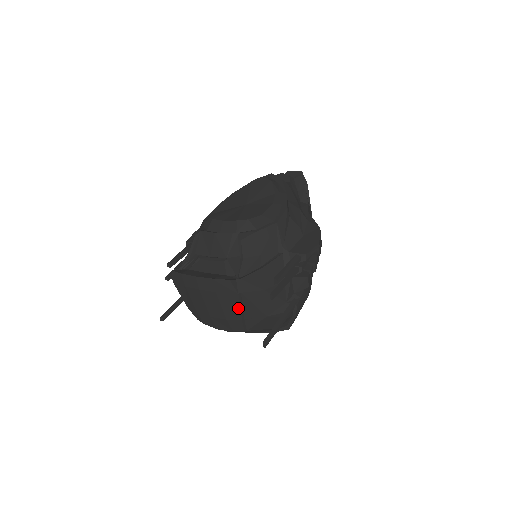
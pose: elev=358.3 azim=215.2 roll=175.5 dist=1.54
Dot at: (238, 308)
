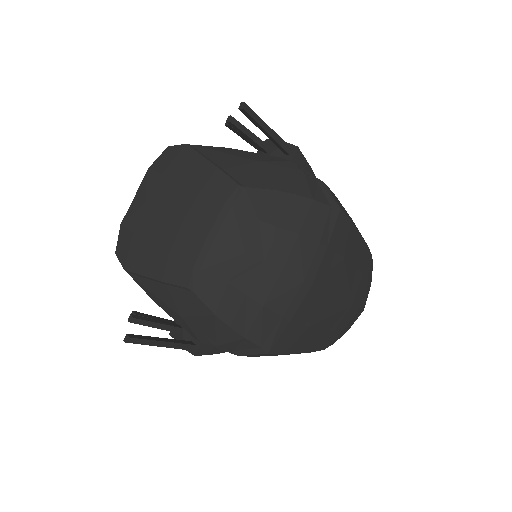
Dot at: (200, 159)
